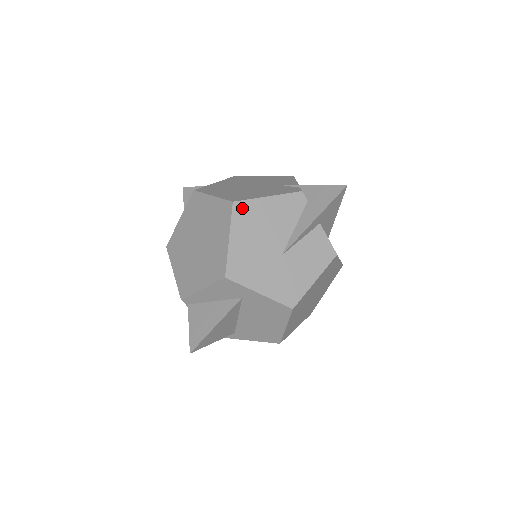
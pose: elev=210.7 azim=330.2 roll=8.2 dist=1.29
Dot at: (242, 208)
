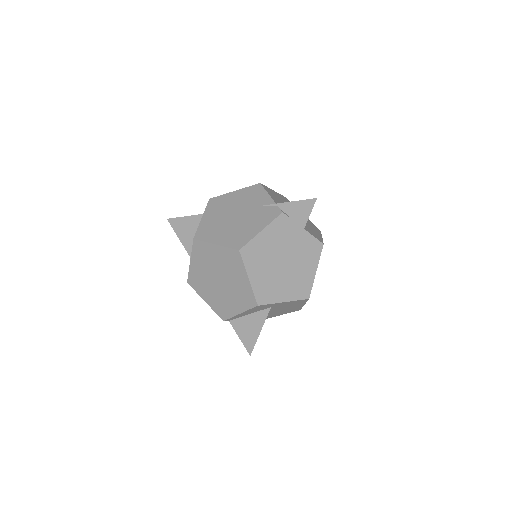
Dot at: (247, 251)
